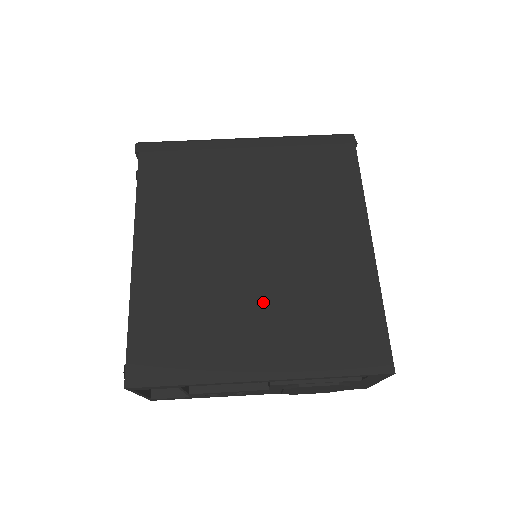
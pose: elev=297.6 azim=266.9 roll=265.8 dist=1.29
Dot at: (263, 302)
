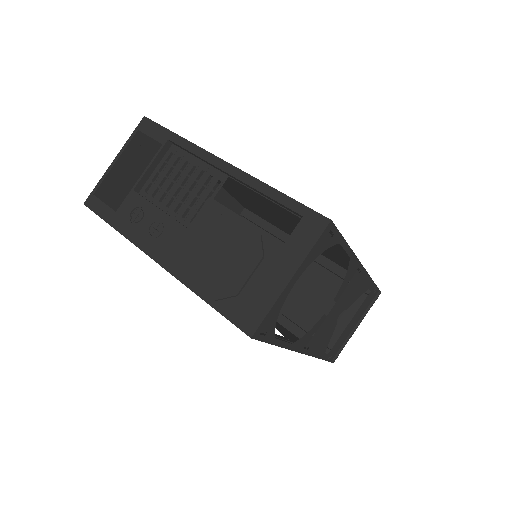
Dot at: (260, 195)
